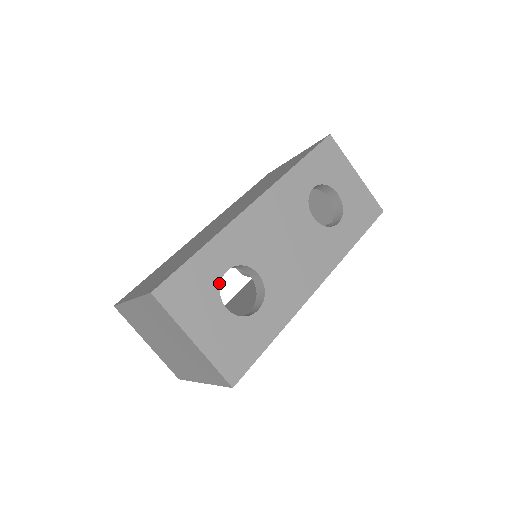
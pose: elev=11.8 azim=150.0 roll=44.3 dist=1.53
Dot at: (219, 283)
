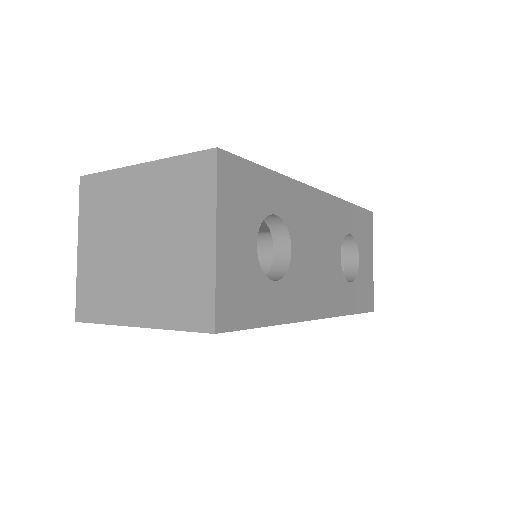
Dot at: (265, 216)
